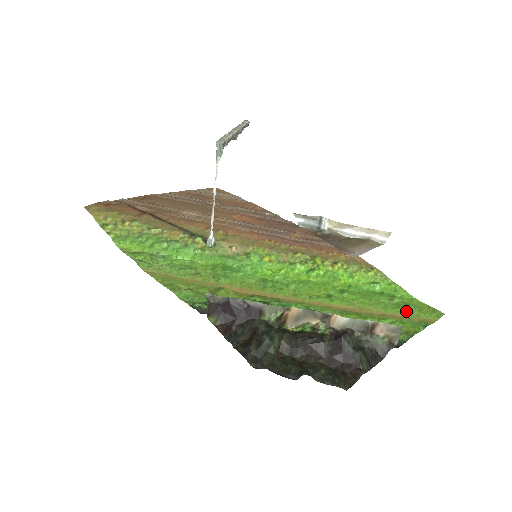
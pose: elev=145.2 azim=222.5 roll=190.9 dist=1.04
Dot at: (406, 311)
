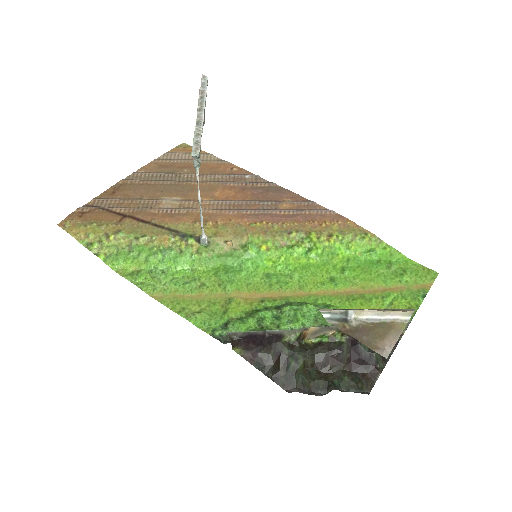
Dot at: (404, 280)
